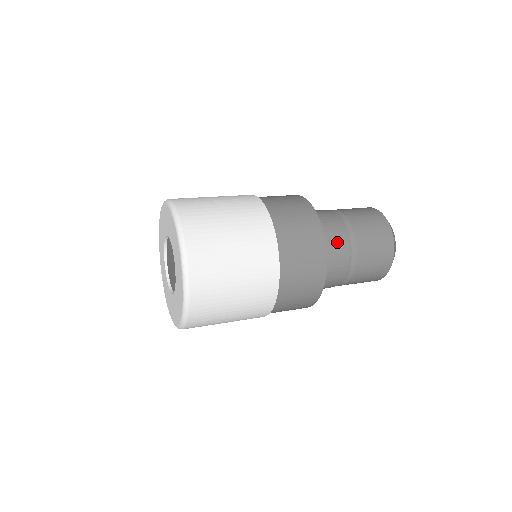
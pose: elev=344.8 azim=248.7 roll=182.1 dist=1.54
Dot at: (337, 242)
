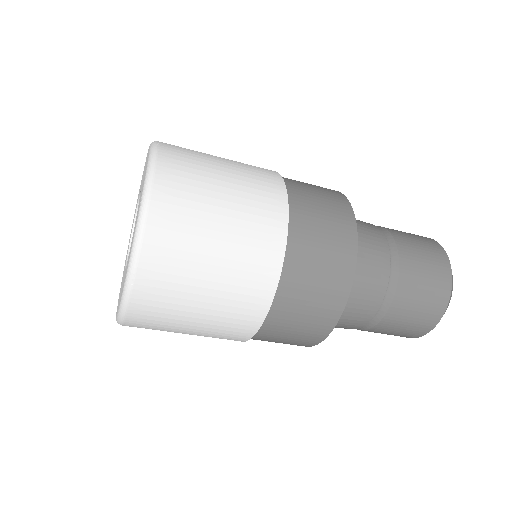
Dot at: occluded
